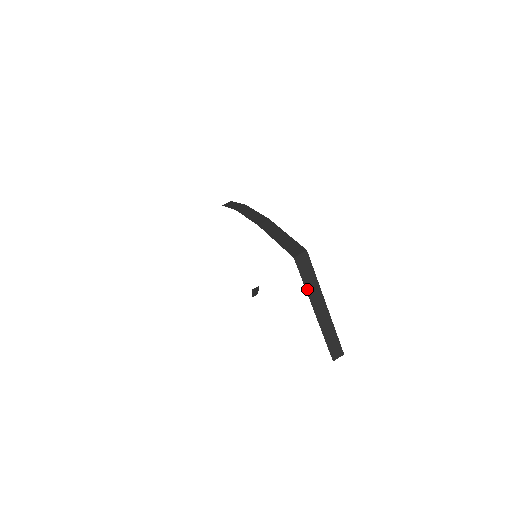
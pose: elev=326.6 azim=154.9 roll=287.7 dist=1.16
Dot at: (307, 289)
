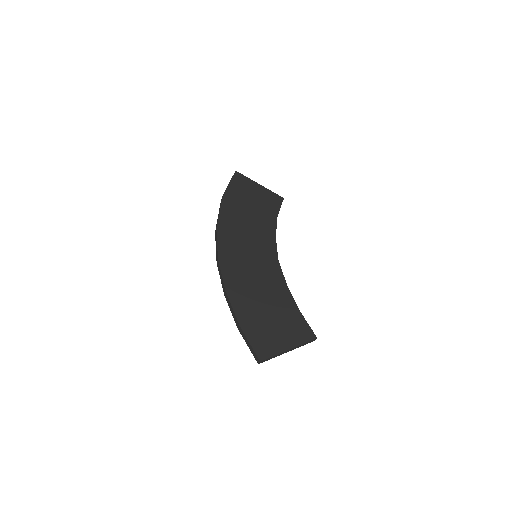
Dot at: occluded
